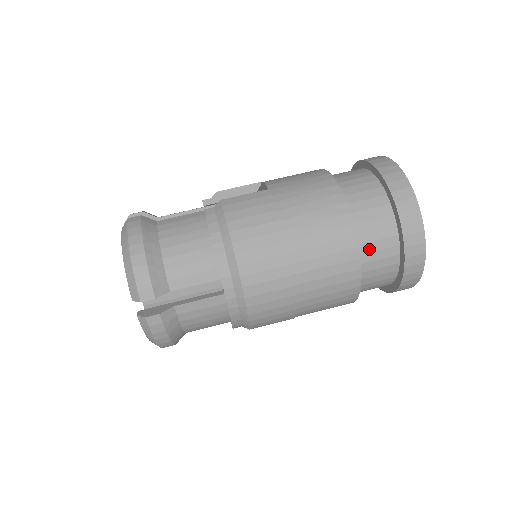
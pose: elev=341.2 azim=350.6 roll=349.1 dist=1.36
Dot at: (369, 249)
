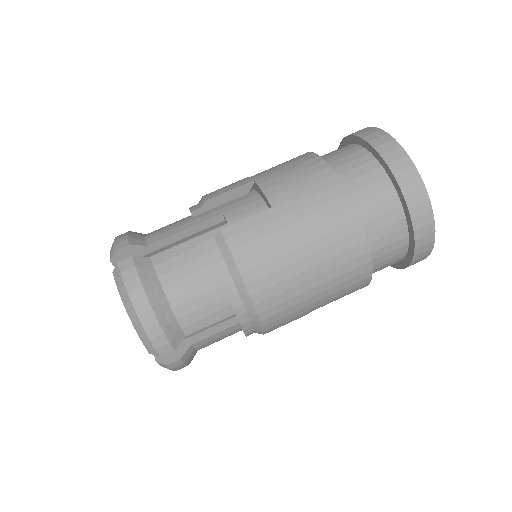
Dot at: (379, 254)
